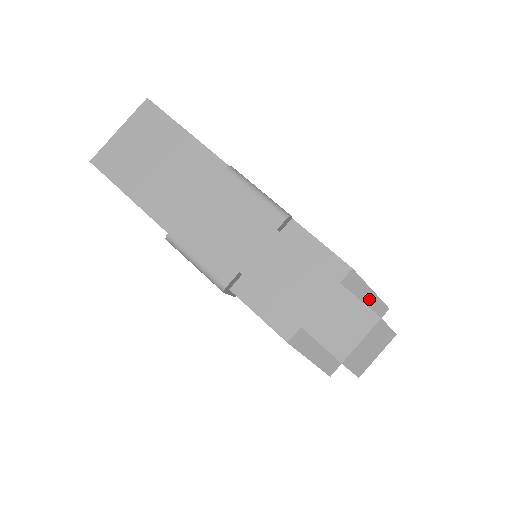
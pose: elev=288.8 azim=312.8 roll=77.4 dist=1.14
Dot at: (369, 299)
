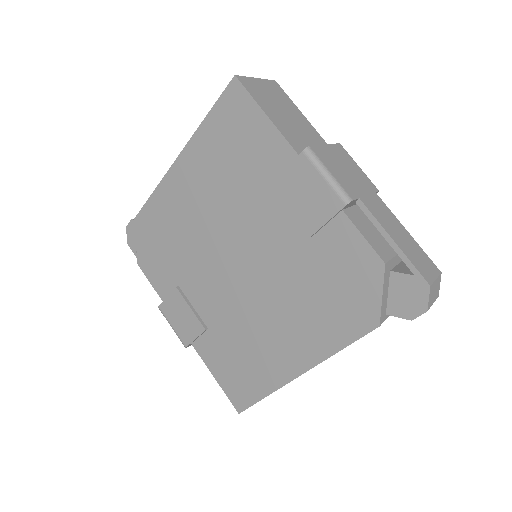
Dot at: occluded
